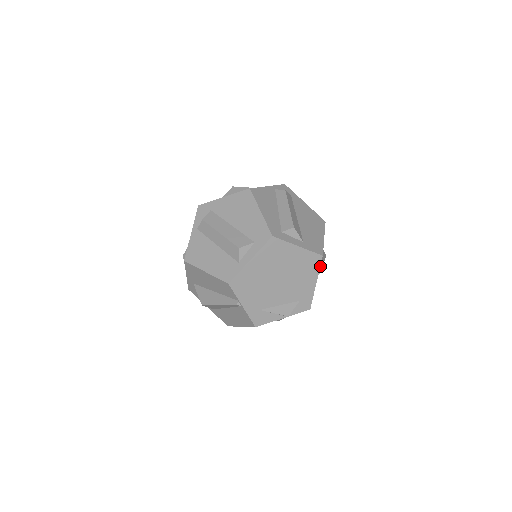
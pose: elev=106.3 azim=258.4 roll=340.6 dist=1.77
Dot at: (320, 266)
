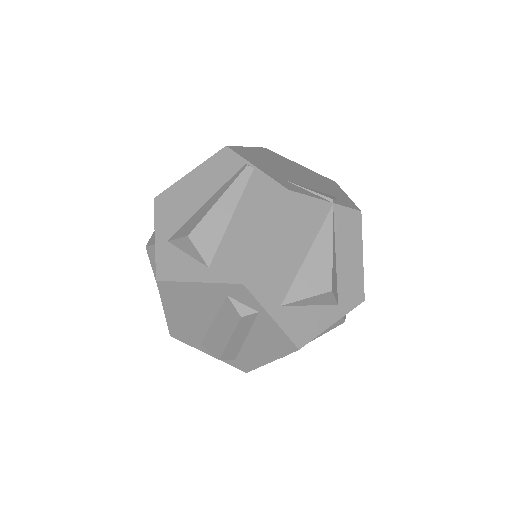
Dot at: occluded
